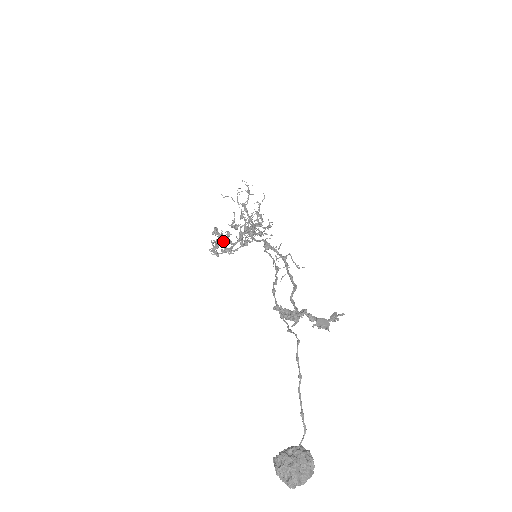
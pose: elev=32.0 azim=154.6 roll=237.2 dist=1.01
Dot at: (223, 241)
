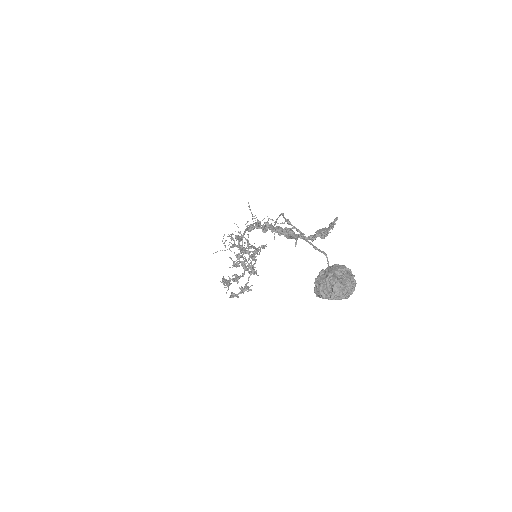
Dot at: occluded
